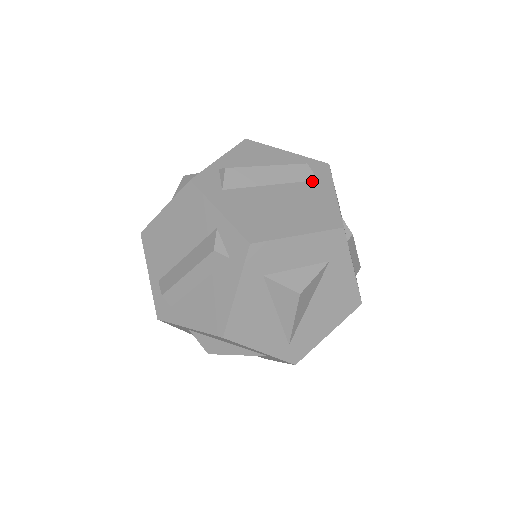
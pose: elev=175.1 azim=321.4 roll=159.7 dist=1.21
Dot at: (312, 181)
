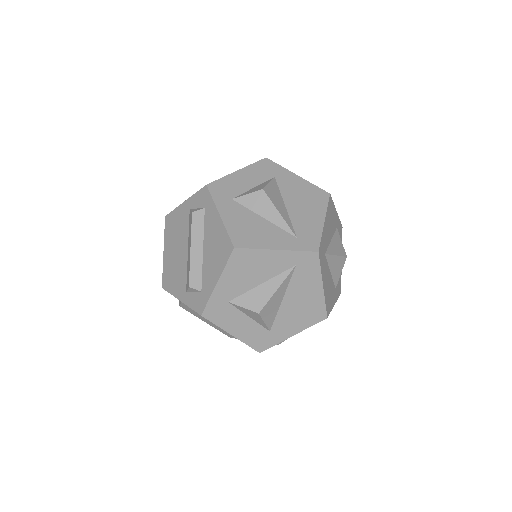
Dot at: occluded
